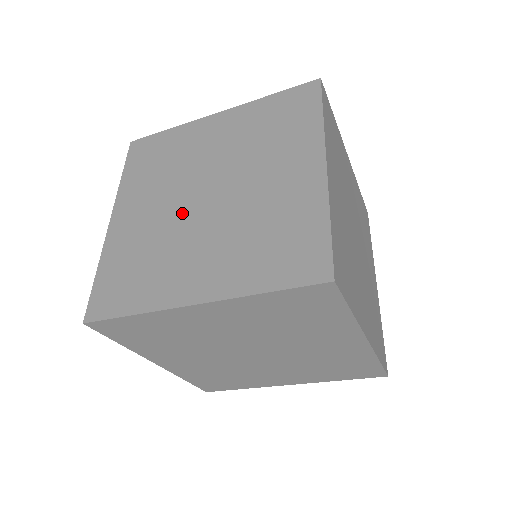
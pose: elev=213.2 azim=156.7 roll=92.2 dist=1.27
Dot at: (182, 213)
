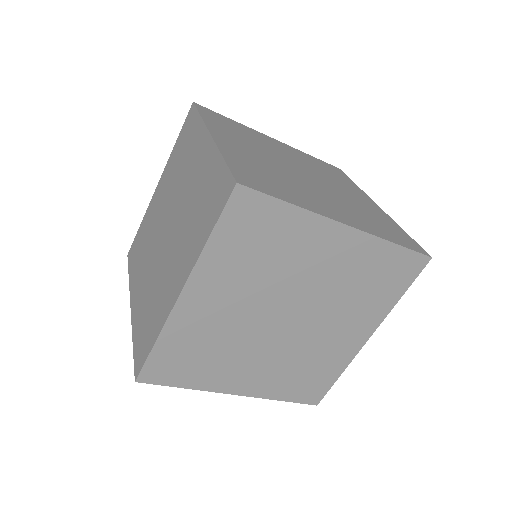
Dot at: (159, 228)
